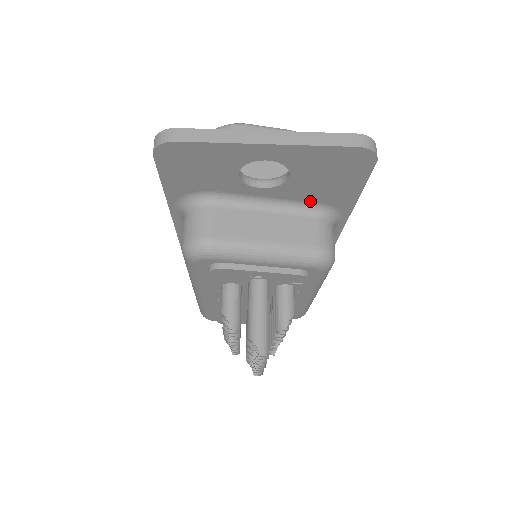
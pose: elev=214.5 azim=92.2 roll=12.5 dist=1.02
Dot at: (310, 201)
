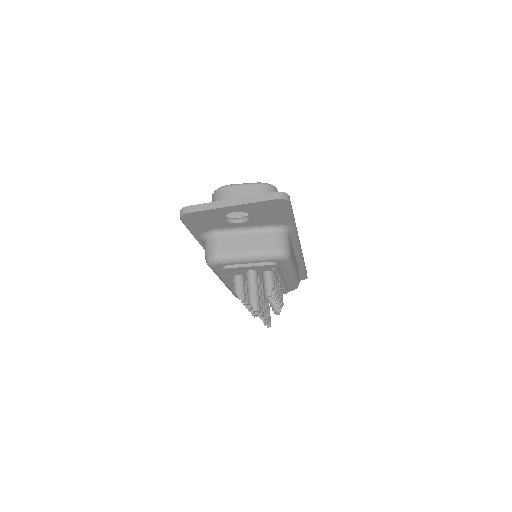
Dot at: (269, 224)
